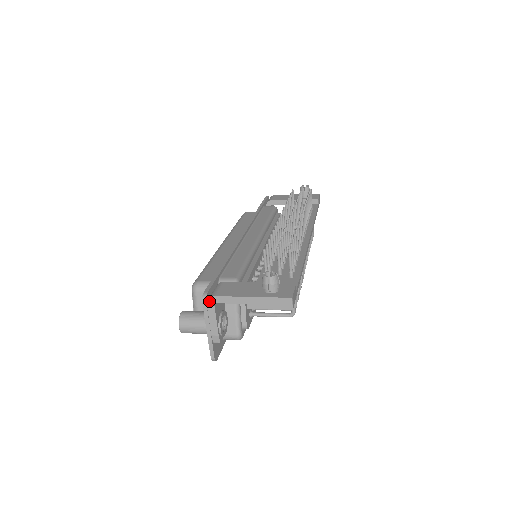
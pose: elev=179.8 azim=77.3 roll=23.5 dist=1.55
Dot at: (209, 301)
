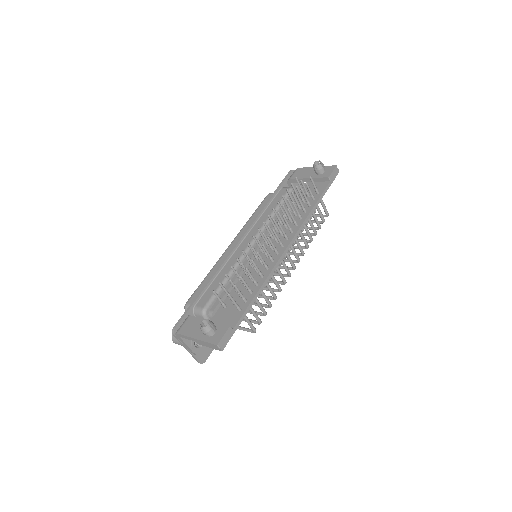
Dot at: (176, 335)
